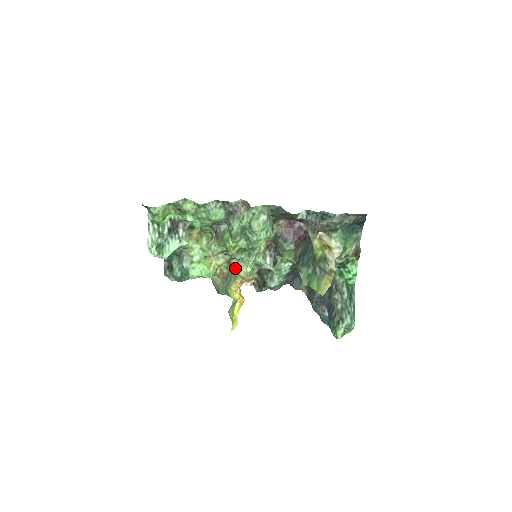
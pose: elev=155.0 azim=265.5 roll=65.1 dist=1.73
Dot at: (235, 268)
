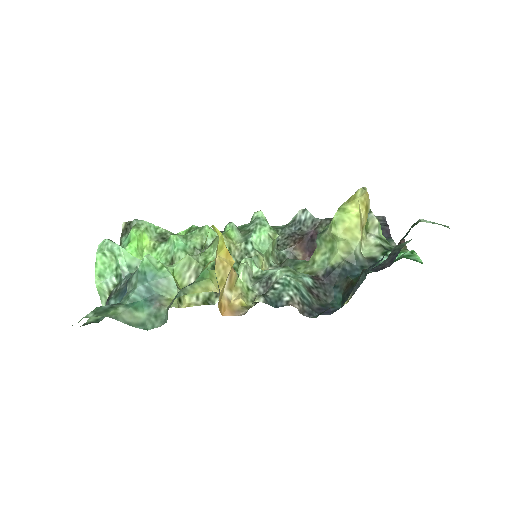
Dot at: occluded
